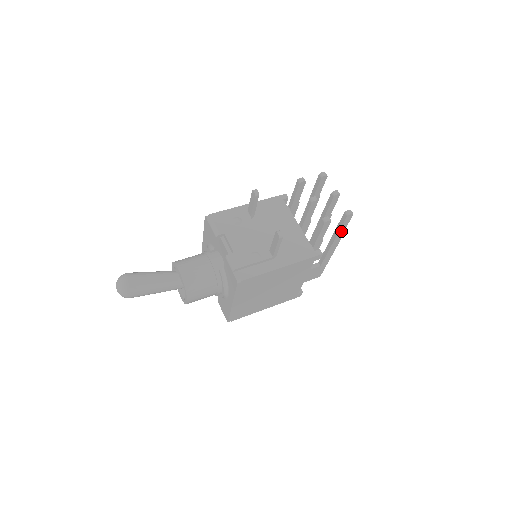
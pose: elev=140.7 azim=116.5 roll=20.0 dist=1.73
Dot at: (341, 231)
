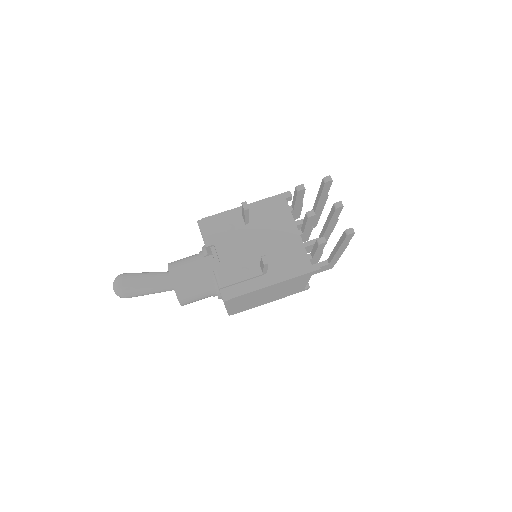
Dot at: (344, 243)
